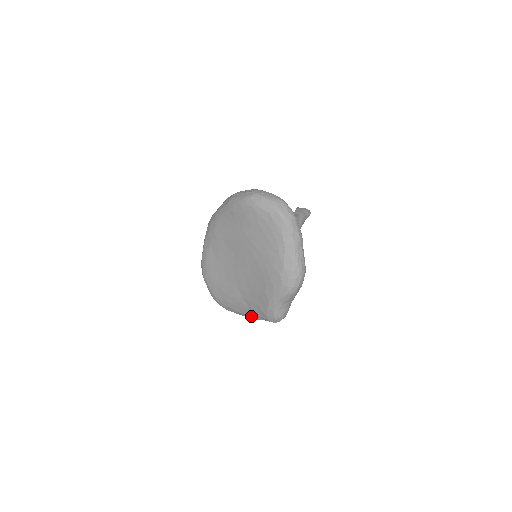
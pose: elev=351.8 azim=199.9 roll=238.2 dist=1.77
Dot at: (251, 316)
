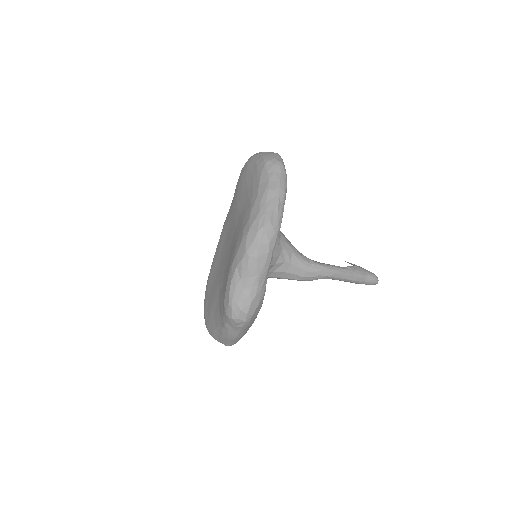
Dot at: (221, 327)
